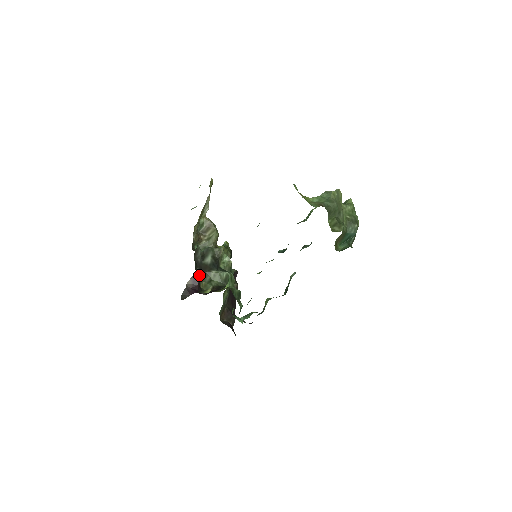
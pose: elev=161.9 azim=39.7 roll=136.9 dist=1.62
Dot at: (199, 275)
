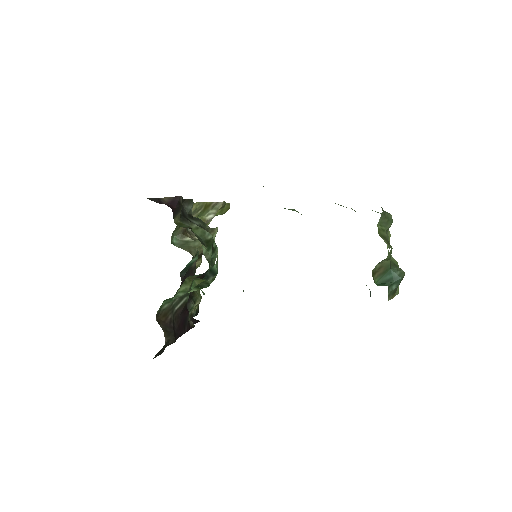
Dot at: (181, 205)
